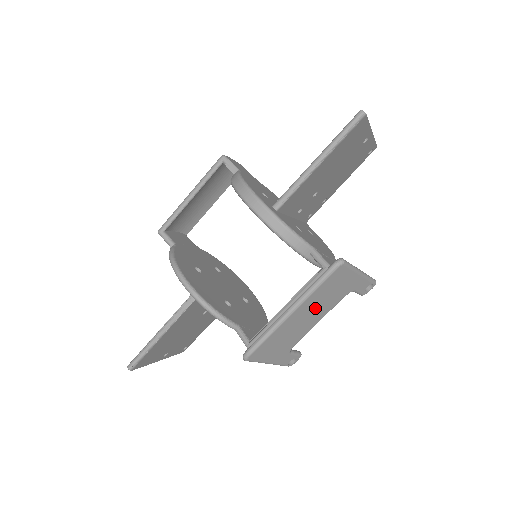
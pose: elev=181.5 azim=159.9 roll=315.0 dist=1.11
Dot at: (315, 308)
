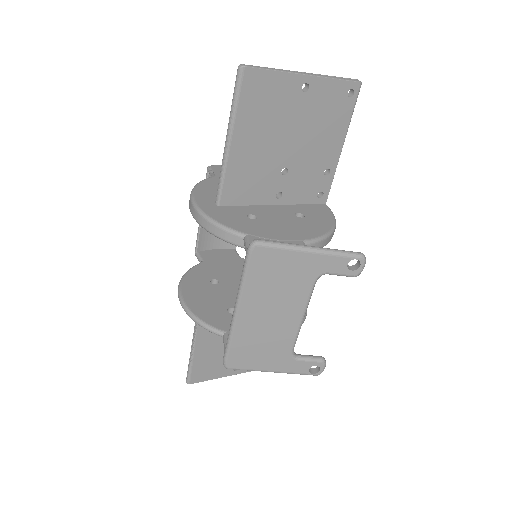
Dot at: (273, 302)
